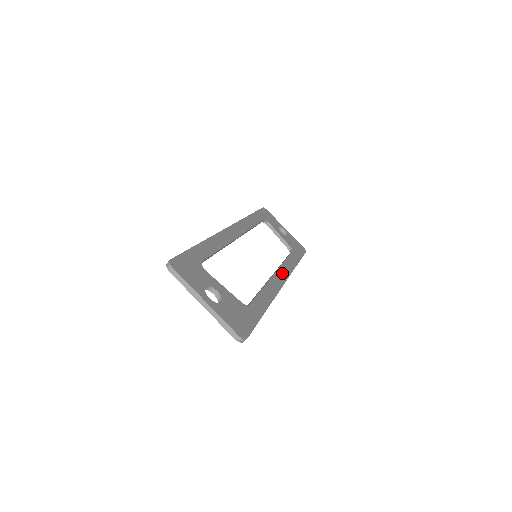
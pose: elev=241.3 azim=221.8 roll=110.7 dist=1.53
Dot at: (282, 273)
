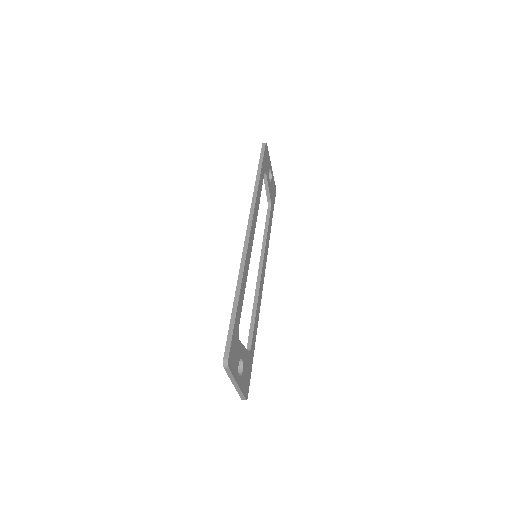
Dot at: (264, 263)
